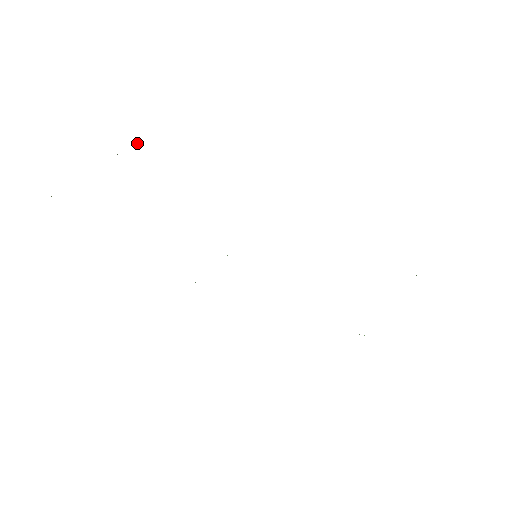
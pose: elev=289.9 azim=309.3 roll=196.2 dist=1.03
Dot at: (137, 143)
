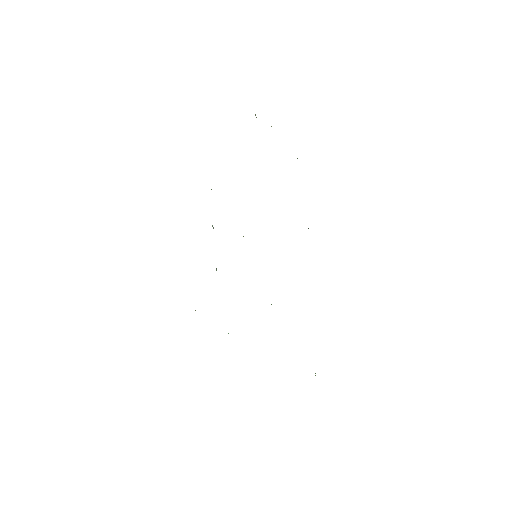
Dot at: occluded
